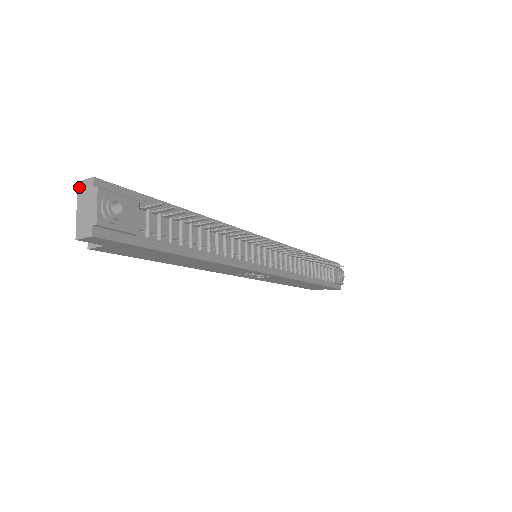
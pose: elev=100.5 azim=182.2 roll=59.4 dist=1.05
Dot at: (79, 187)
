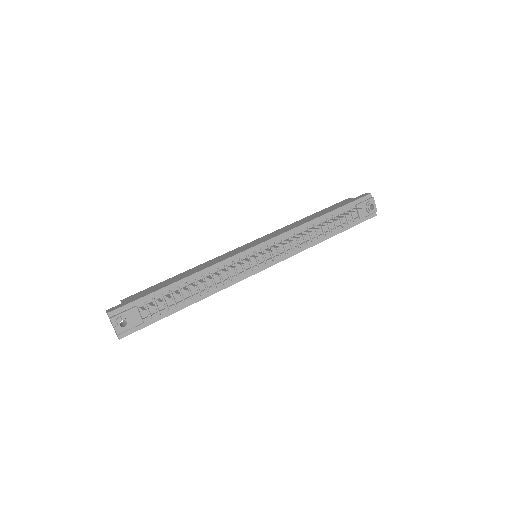
Dot at: (107, 314)
